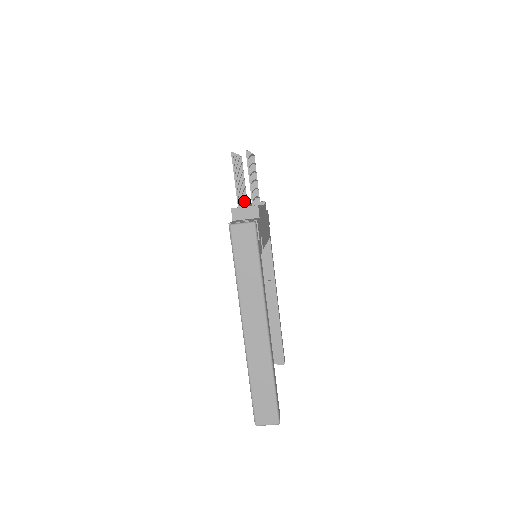
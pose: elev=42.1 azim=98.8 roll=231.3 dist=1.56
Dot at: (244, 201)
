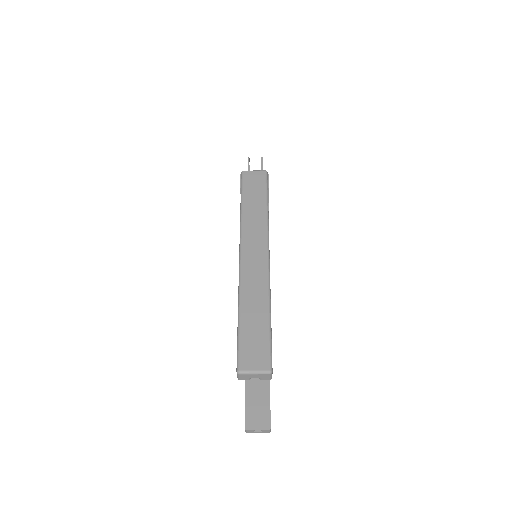
Dot at: occluded
